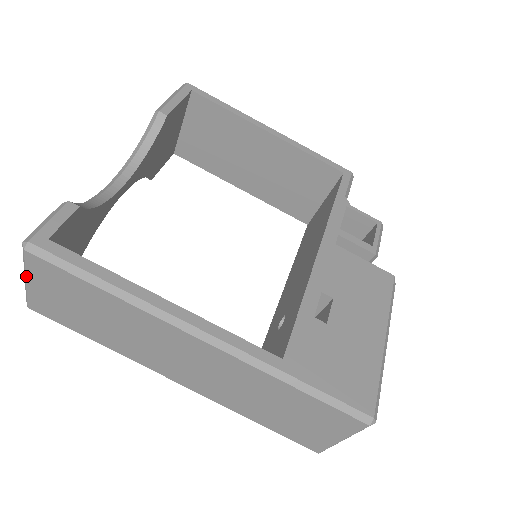
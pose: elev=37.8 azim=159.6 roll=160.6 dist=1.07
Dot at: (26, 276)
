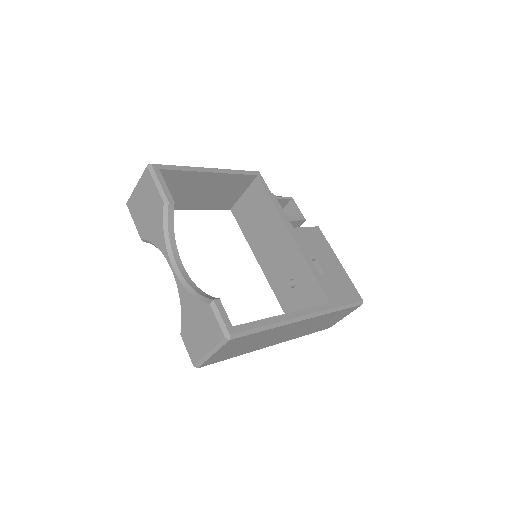
Dot at: (216, 352)
